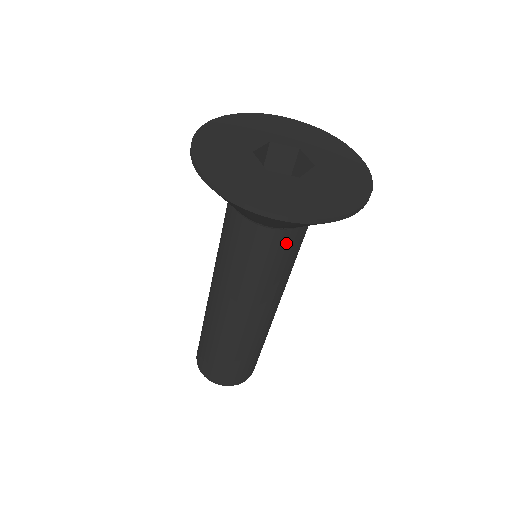
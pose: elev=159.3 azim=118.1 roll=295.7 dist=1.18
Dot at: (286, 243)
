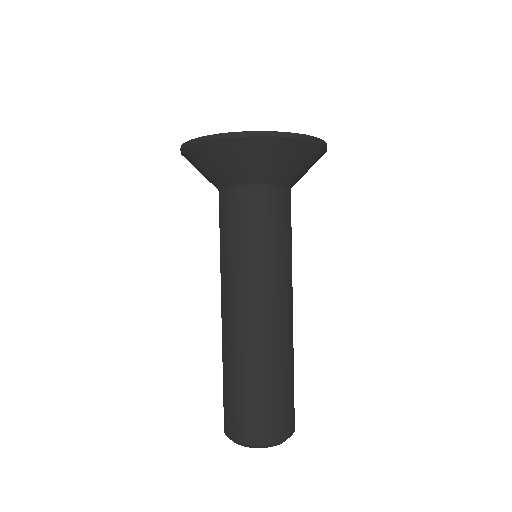
Dot at: (239, 204)
